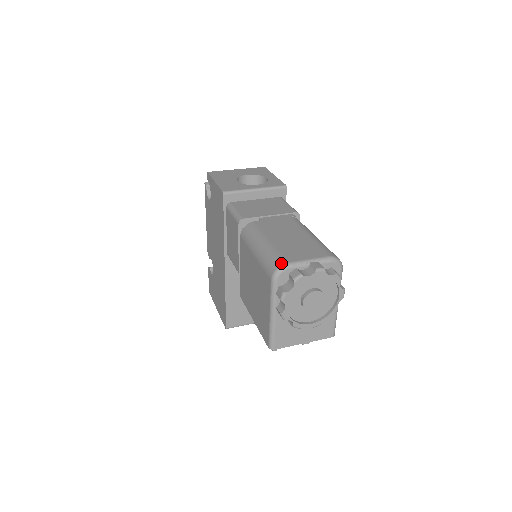
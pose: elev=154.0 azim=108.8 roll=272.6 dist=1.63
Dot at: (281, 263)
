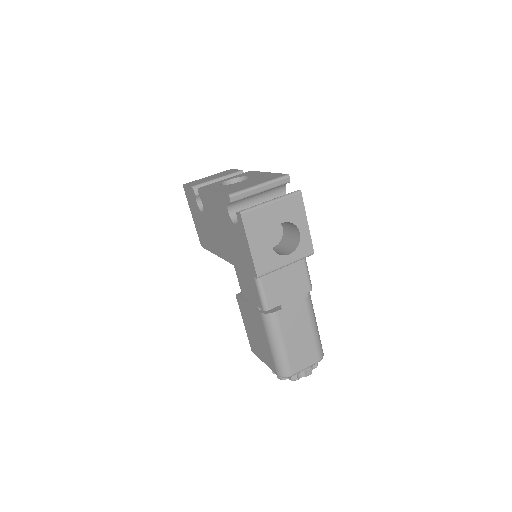
Dot at: (289, 375)
